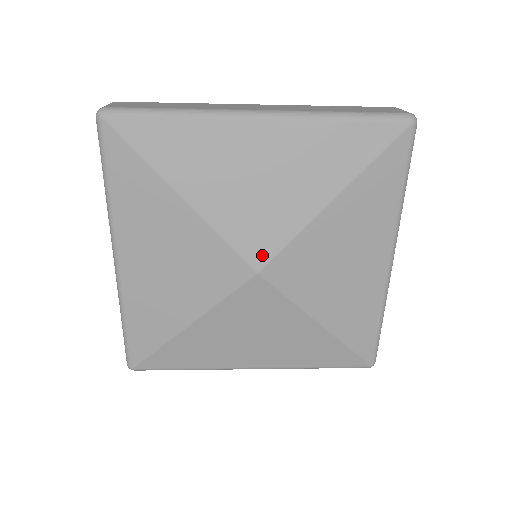
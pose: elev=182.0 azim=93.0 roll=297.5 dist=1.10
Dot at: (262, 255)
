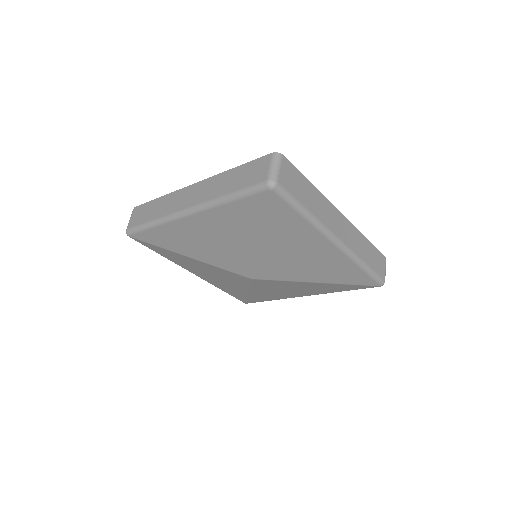
Dot at: (246, 271)
